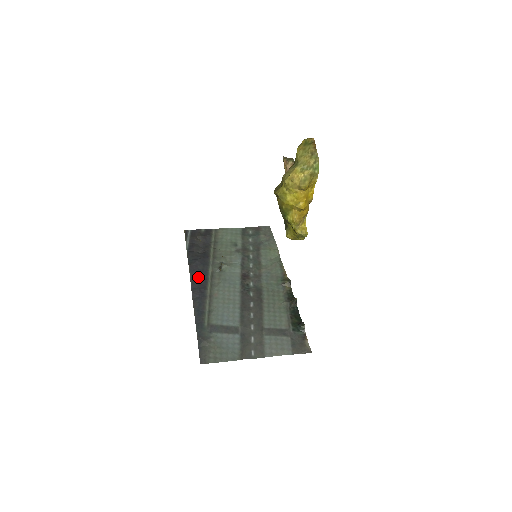
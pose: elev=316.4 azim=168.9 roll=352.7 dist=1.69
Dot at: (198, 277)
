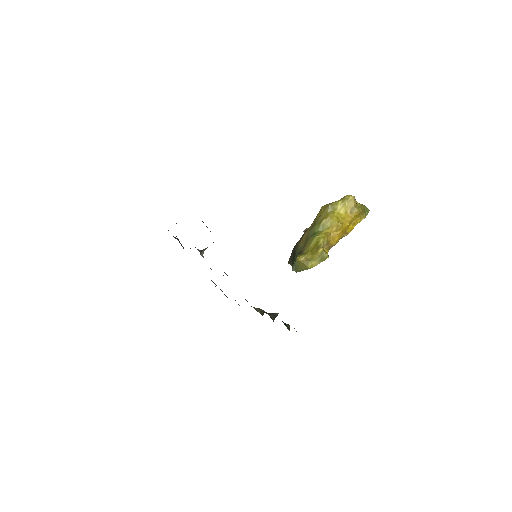
Dot at: occluded
